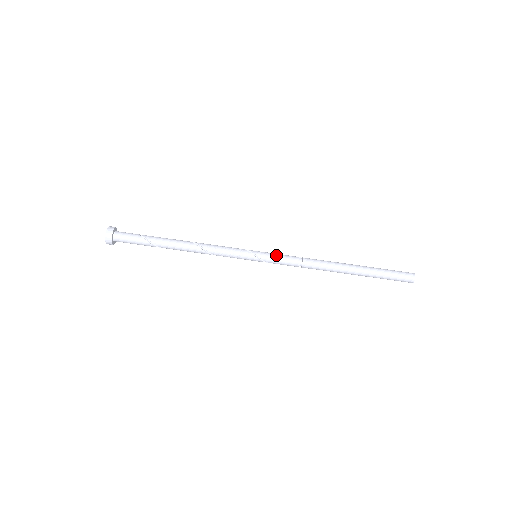
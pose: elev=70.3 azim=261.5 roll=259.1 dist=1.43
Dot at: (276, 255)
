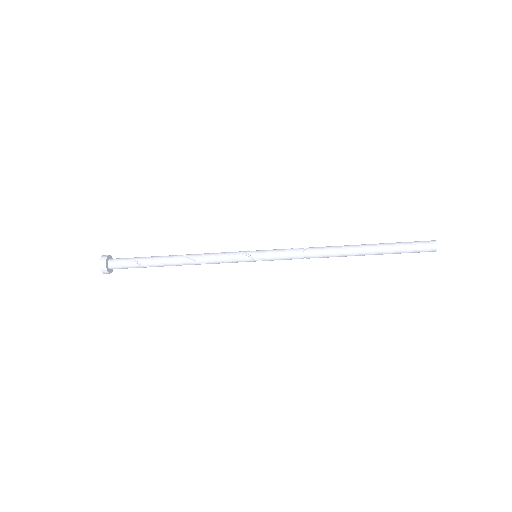
Dot at: (277, 254)
